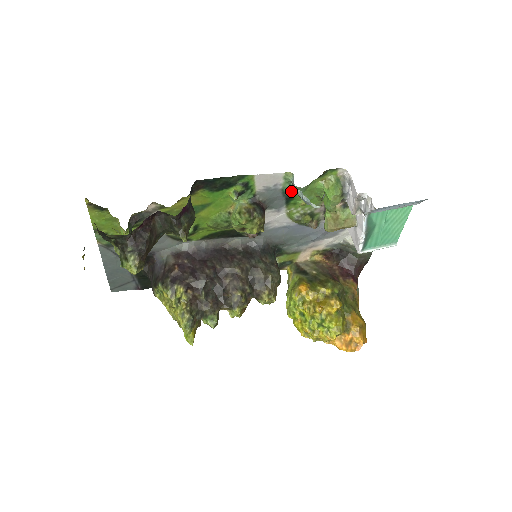
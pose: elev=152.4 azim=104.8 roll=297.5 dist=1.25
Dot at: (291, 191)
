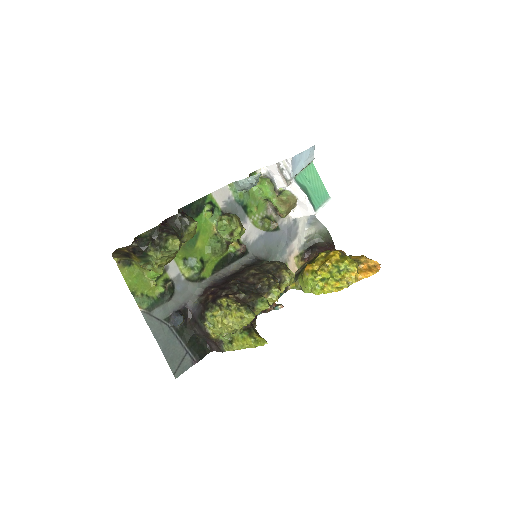
Dot at: (241, 199)
